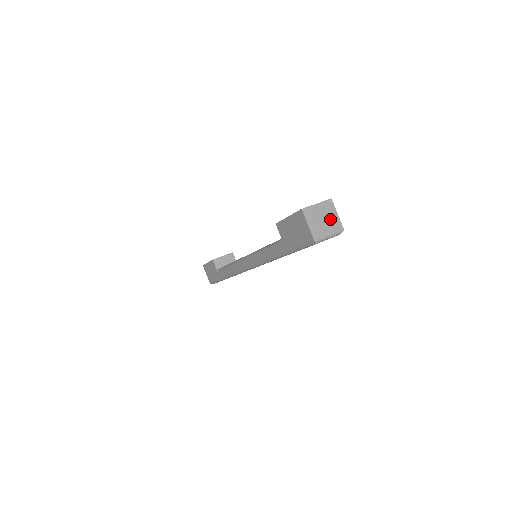
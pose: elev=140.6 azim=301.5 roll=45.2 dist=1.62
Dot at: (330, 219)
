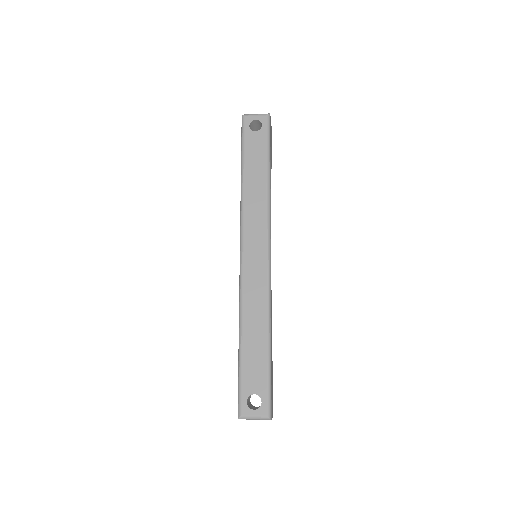
Dot at: occluded
